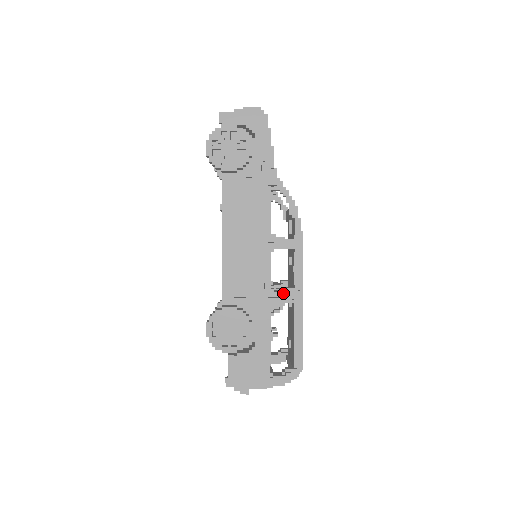
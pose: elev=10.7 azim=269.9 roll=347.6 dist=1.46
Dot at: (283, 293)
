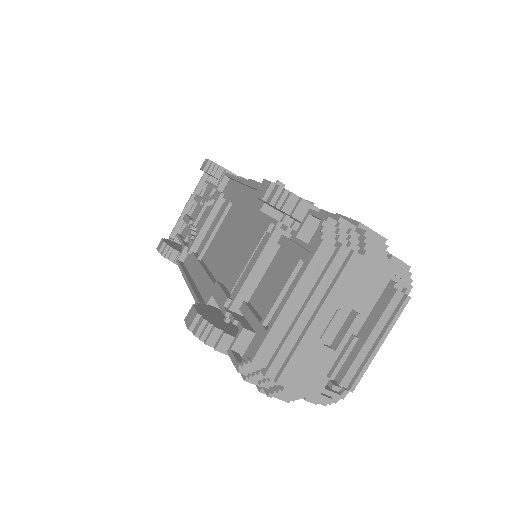
Dot at: occluded
